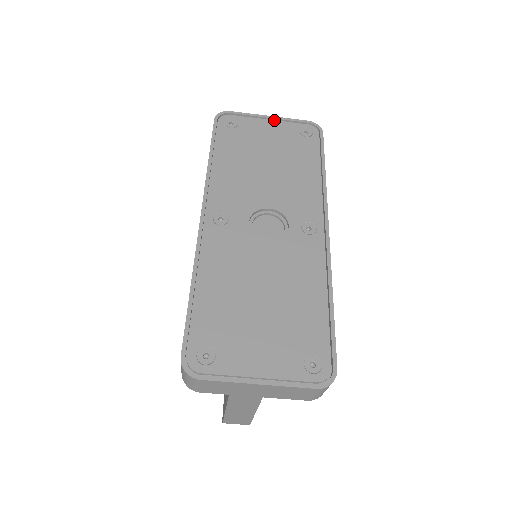
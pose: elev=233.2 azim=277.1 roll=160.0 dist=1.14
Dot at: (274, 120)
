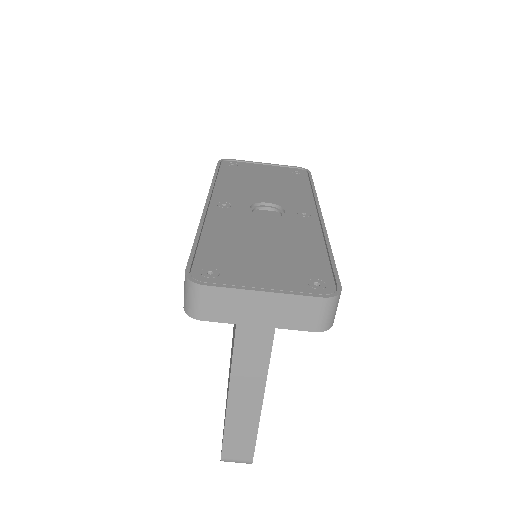
Dot at: (268, 165)
